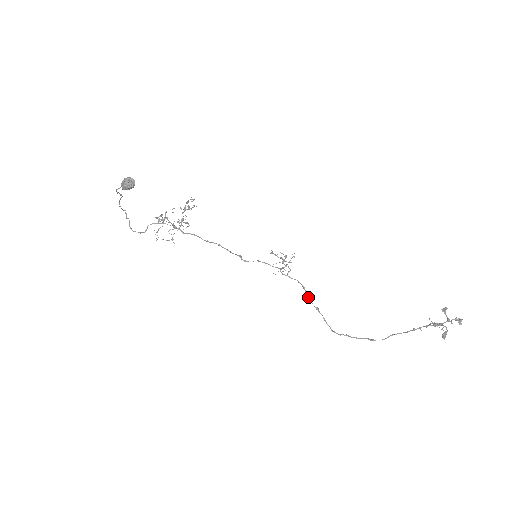
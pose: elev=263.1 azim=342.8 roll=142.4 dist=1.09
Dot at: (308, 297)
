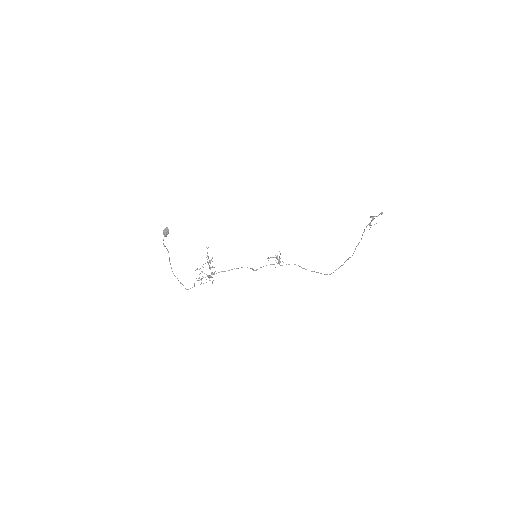
Dot at: (304, 268)
